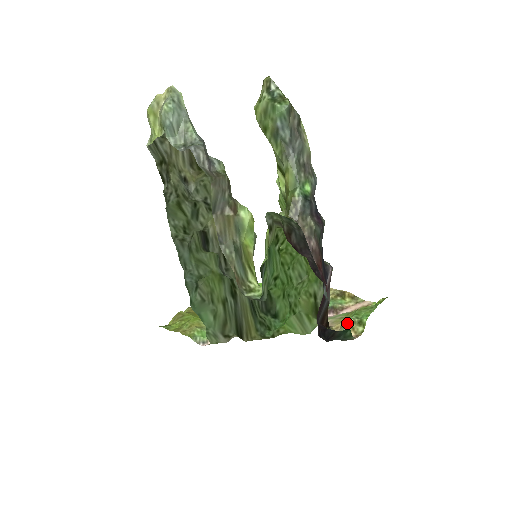
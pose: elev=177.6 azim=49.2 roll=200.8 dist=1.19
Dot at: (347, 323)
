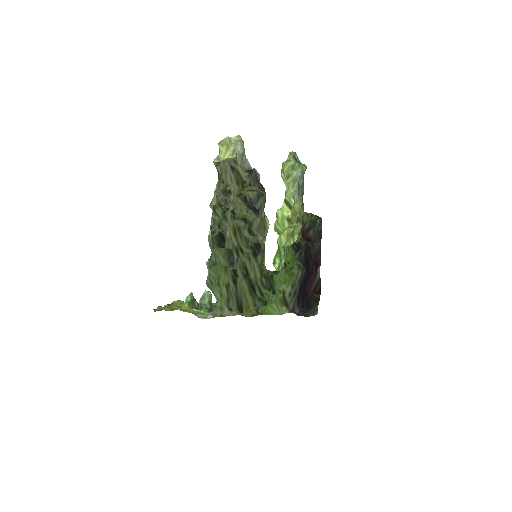
Dot at: occluded
